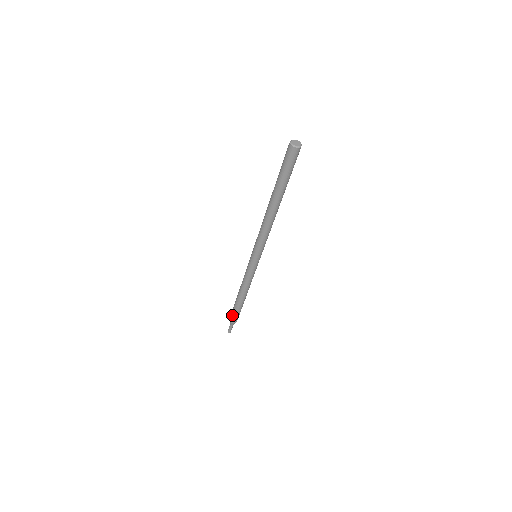
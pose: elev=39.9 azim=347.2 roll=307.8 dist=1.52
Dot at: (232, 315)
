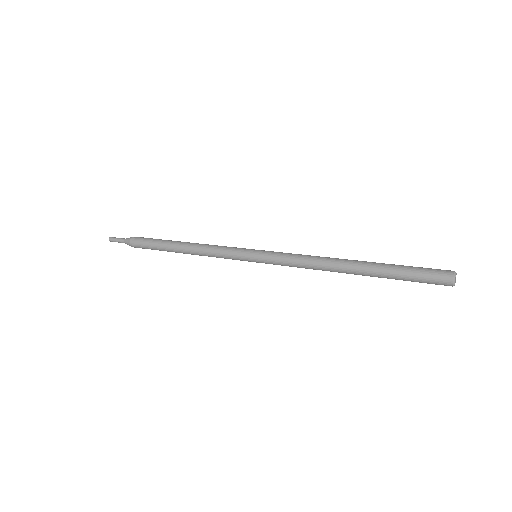
Dot at: occluded
